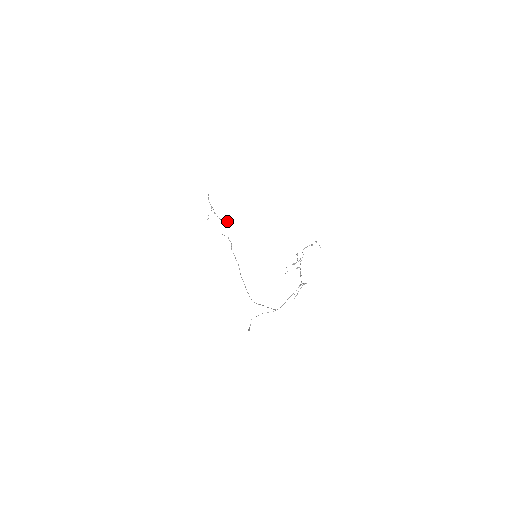
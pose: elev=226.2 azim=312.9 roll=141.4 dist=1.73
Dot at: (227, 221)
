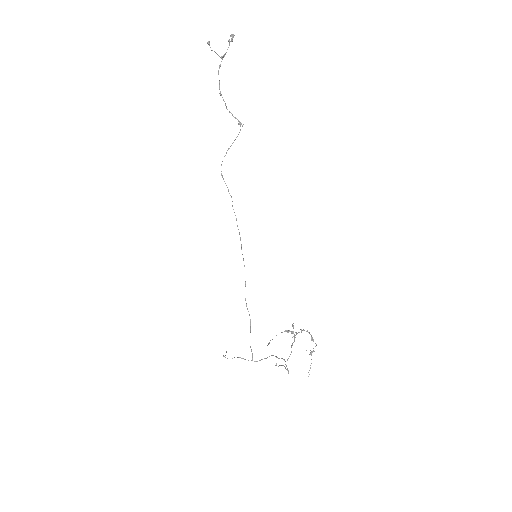
Dot at: (239, 124)
